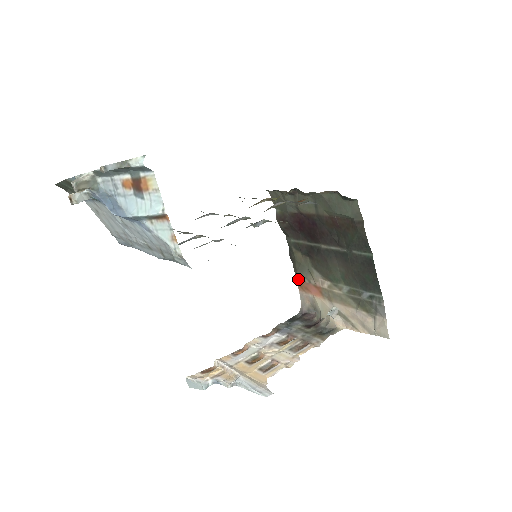
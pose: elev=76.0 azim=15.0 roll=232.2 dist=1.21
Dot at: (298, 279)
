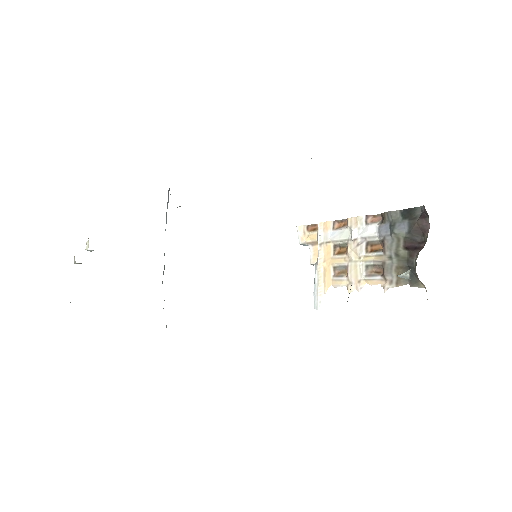
Dot at: occluded
